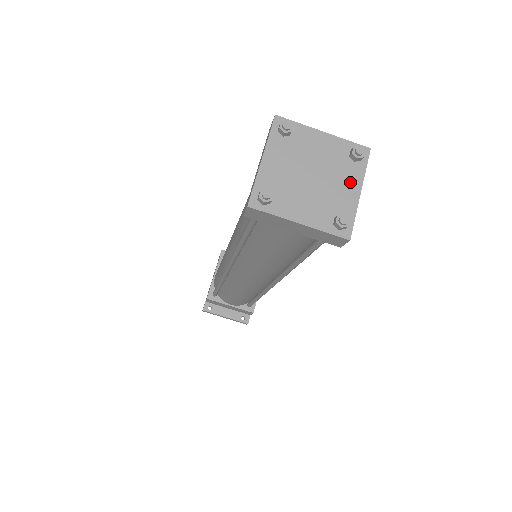
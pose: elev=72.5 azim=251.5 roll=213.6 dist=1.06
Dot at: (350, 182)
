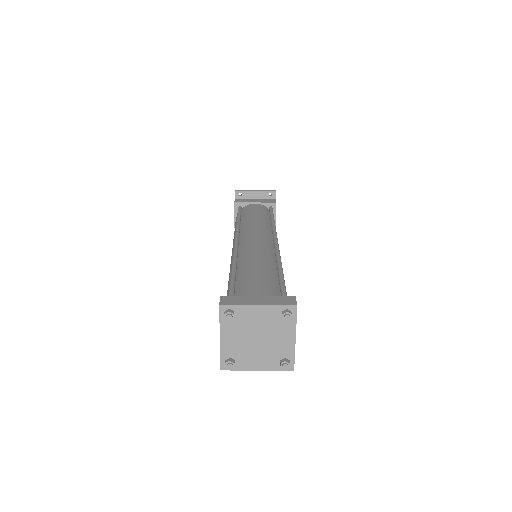
Dot at: (286, 334)
